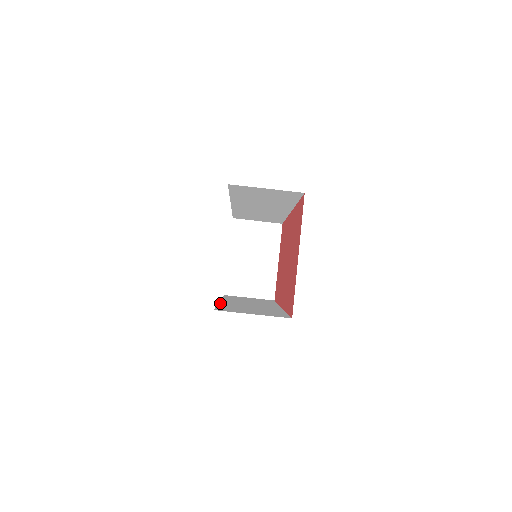
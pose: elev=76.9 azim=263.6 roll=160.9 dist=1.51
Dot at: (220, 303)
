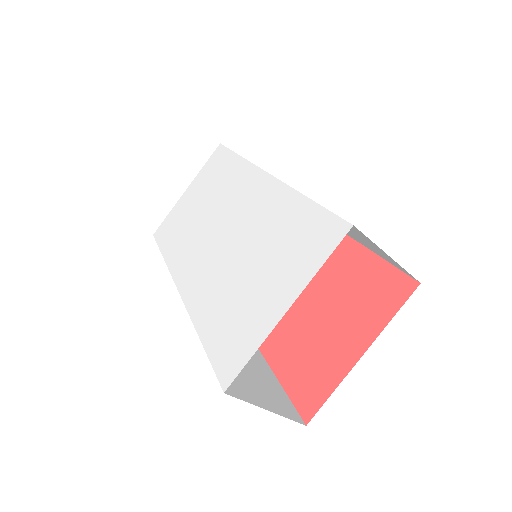
Dot at: (192, 317)
